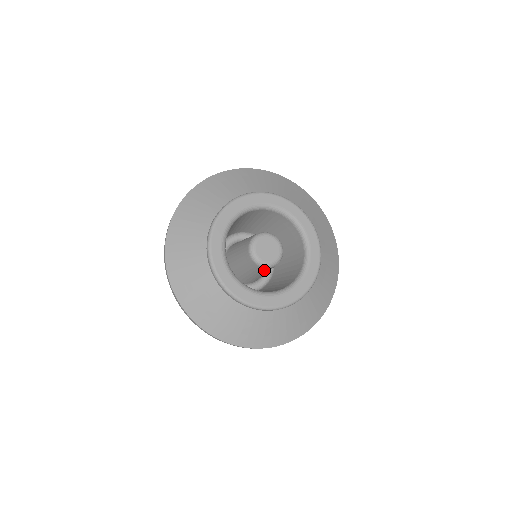
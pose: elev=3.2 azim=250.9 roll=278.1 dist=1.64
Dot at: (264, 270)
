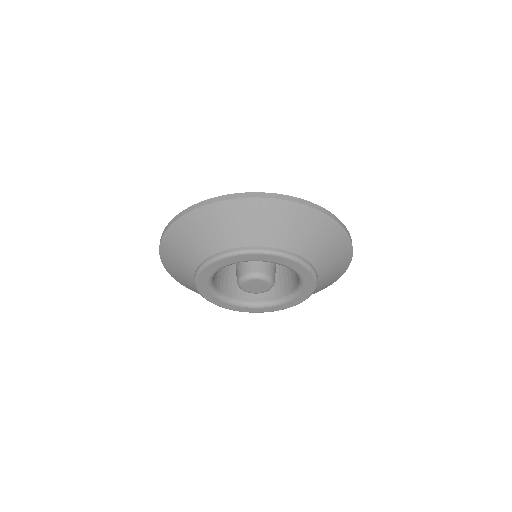
Dot at: occluded
